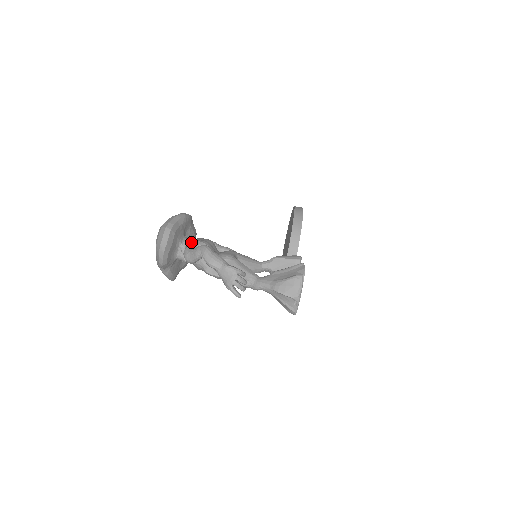
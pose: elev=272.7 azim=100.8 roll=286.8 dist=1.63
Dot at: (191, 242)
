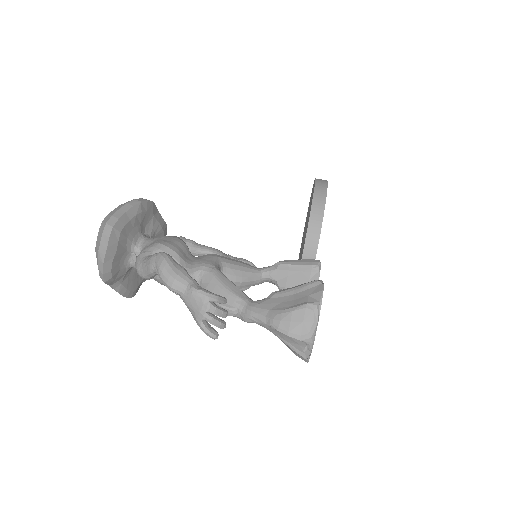
Dot at: (149, 244)
